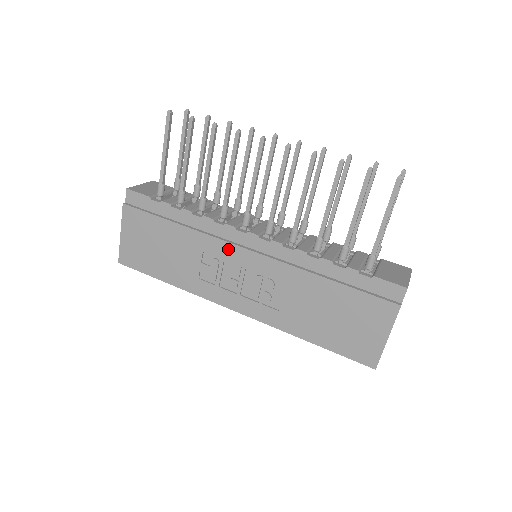
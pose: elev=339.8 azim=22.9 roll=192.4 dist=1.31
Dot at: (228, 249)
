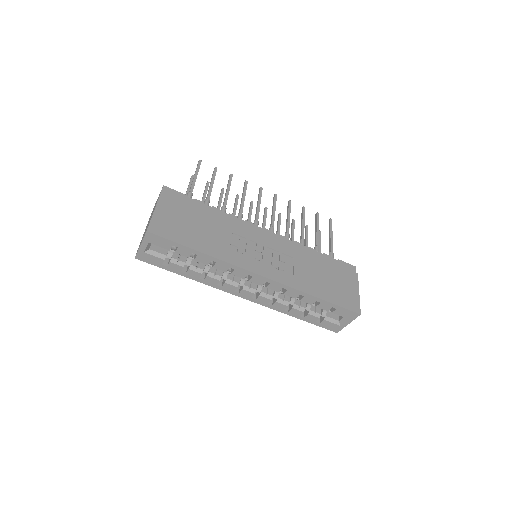
Dot at: (252, 233)
